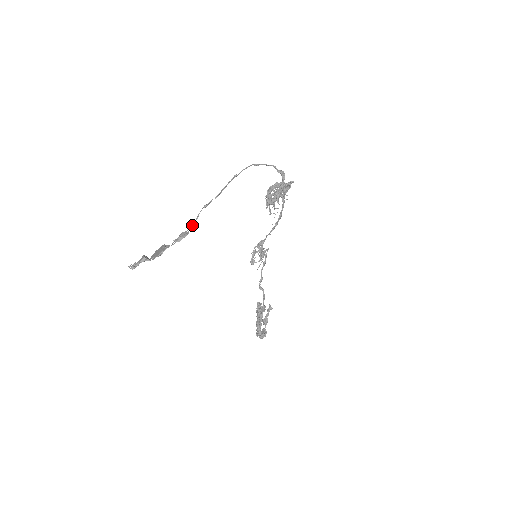
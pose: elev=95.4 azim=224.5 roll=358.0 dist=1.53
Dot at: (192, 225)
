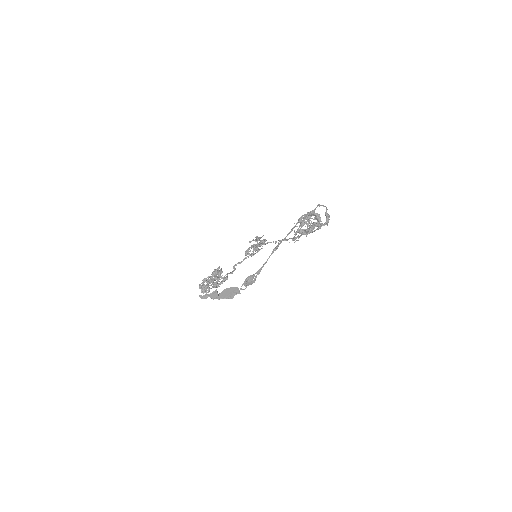
Dot at: occluded
